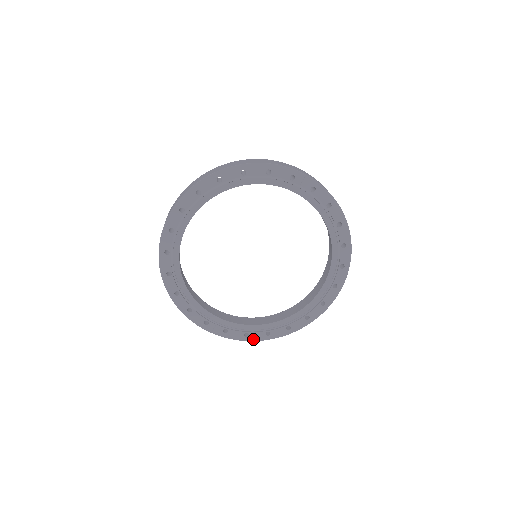
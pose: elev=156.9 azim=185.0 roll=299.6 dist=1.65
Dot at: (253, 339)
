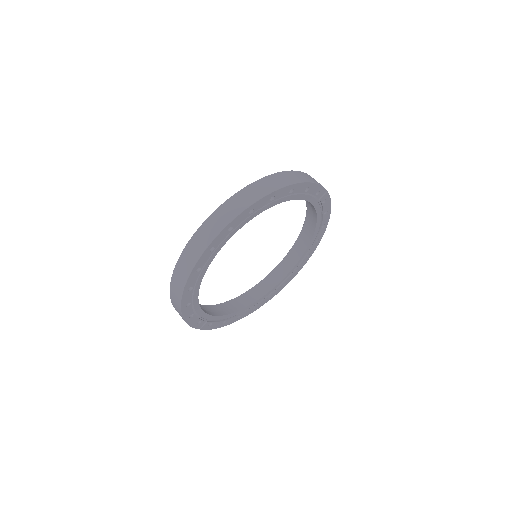
Dot at: (226, 324)
